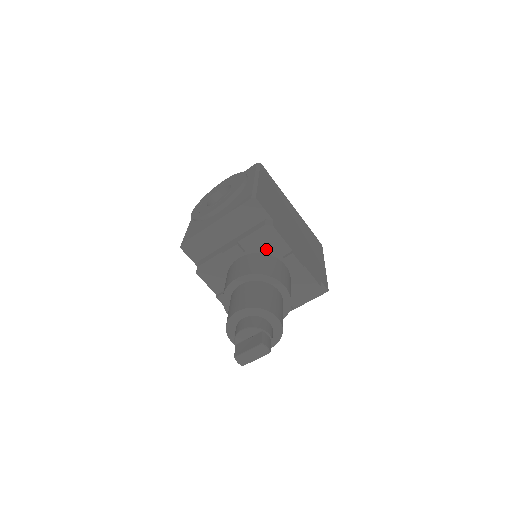
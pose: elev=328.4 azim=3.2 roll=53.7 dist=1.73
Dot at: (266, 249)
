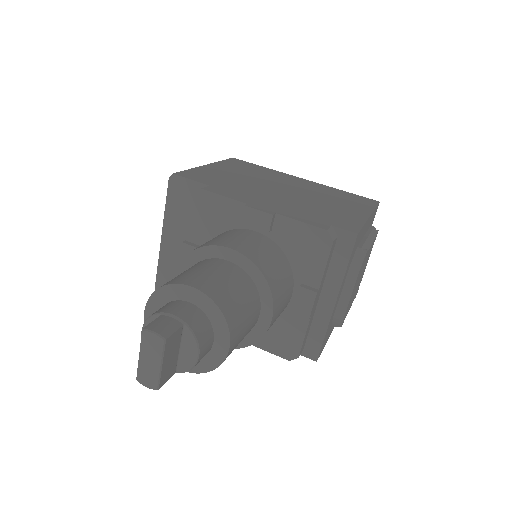
Dot at: (219, 226)
